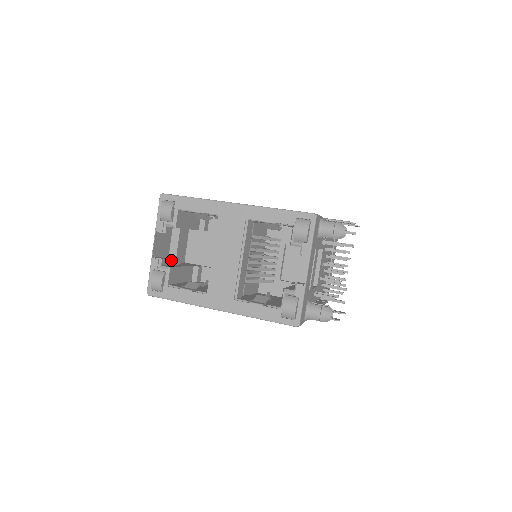
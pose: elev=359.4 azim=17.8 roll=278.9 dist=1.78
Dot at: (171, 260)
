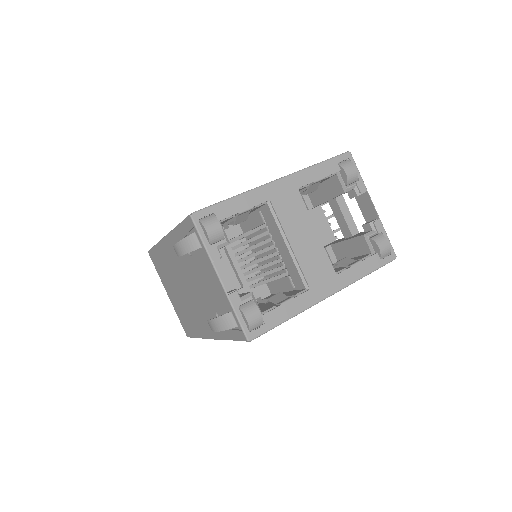
Dot at: occluded
